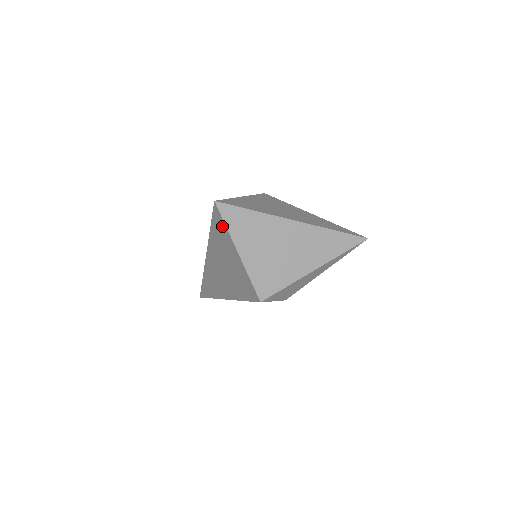
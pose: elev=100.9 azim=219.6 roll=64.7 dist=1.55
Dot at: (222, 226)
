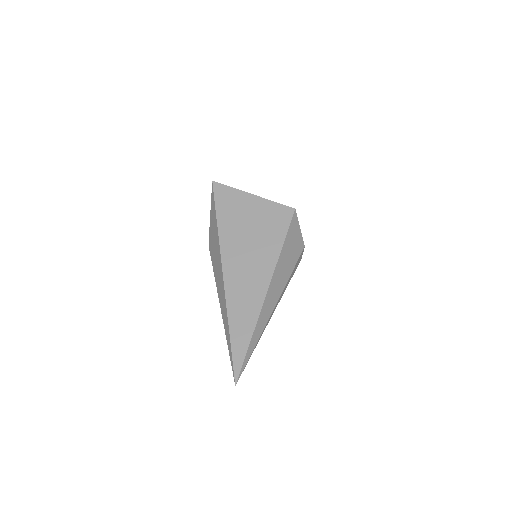
Dot at: (228, 193)
